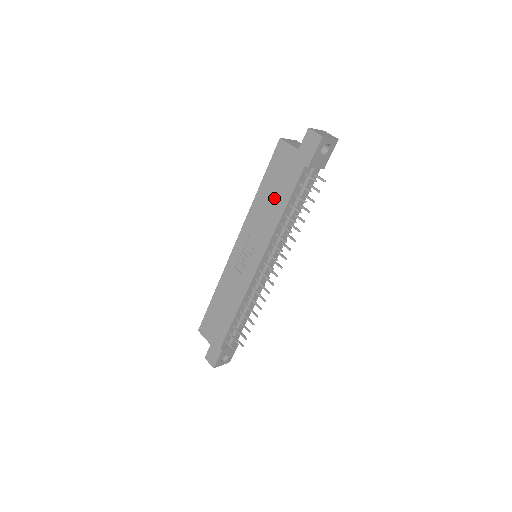
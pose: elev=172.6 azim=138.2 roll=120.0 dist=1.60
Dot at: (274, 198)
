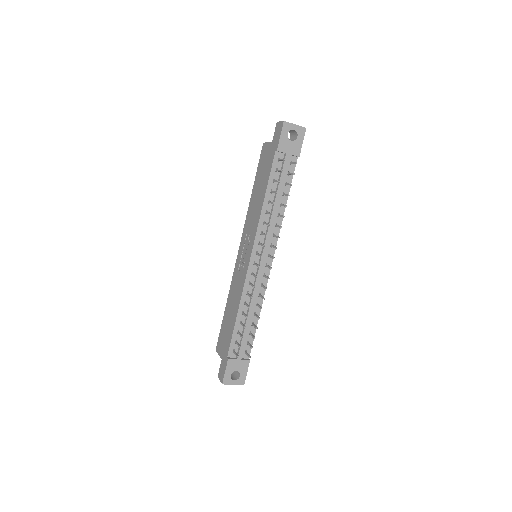
Dot at: (260, 191)
